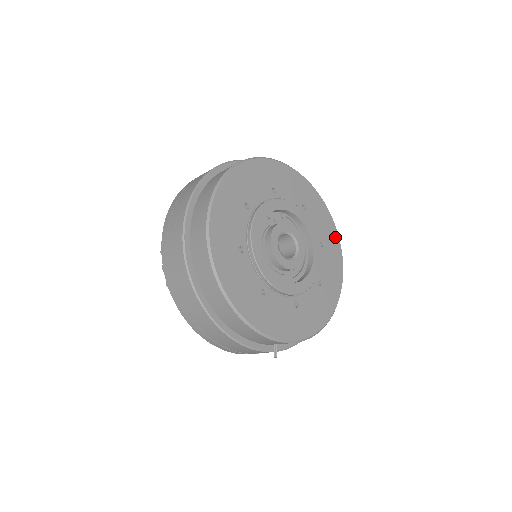
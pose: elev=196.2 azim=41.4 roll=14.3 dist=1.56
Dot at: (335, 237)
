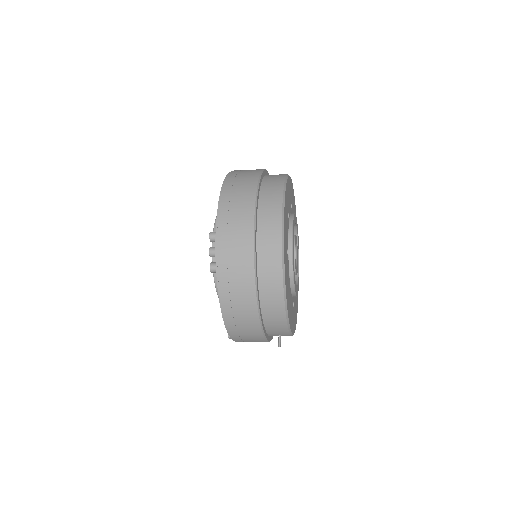
Dot at: occluded
